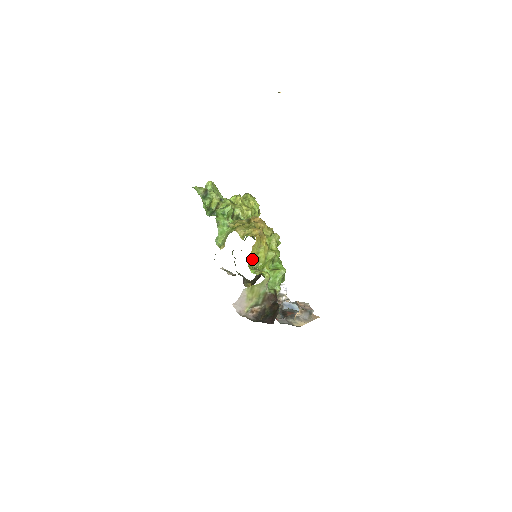
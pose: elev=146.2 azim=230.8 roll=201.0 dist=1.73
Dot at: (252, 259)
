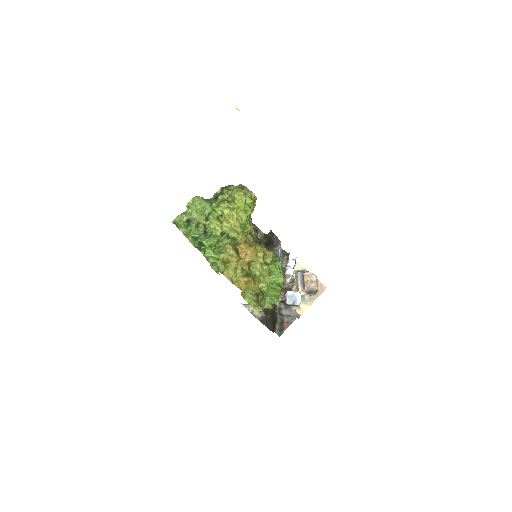
Dot at: occluded
